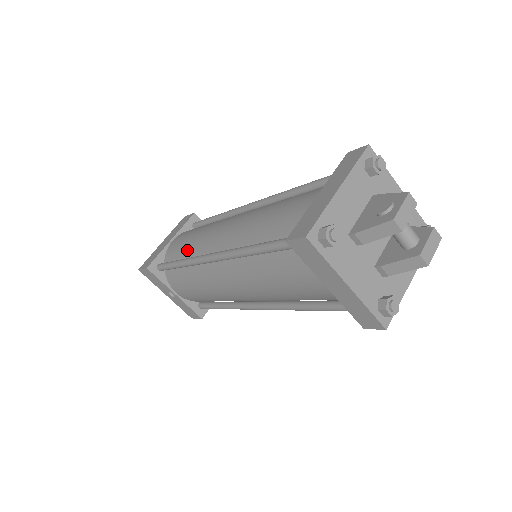
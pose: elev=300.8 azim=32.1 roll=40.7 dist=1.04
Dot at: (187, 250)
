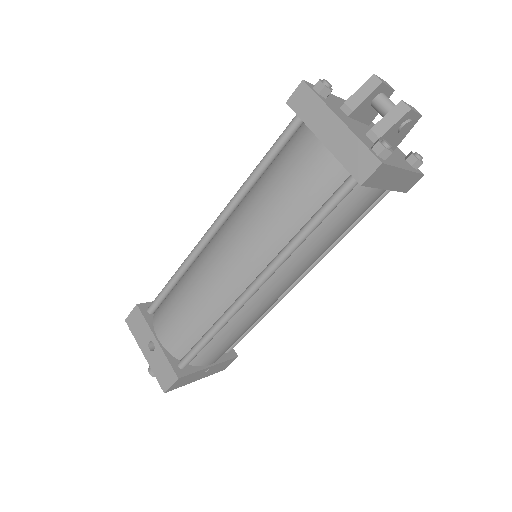
Dot at: occluded
